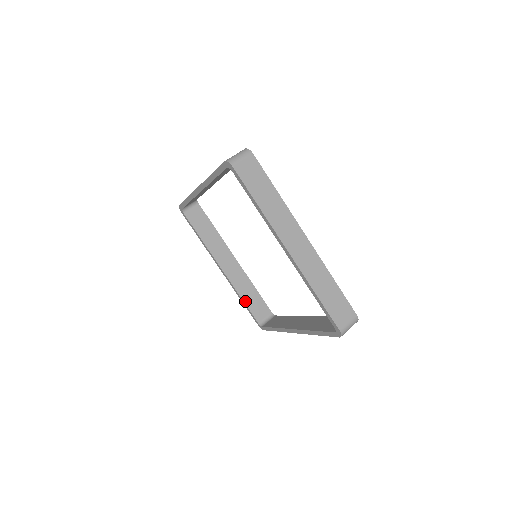
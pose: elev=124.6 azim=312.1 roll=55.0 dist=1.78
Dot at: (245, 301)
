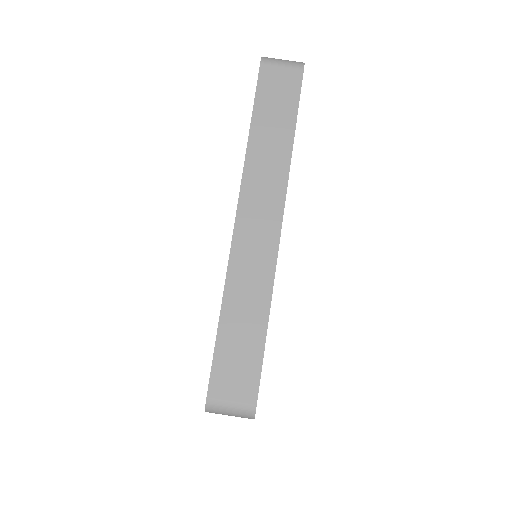
Dot at: occluded
